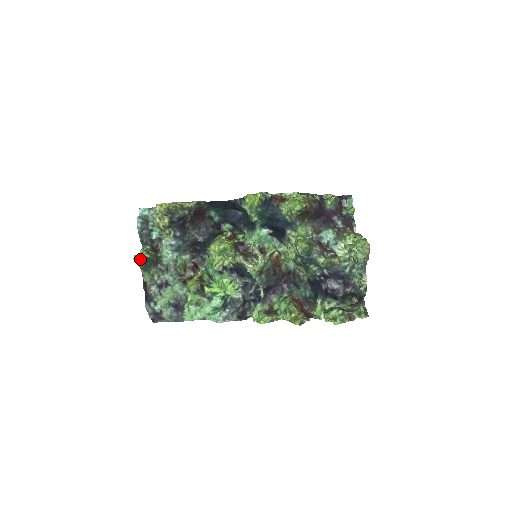
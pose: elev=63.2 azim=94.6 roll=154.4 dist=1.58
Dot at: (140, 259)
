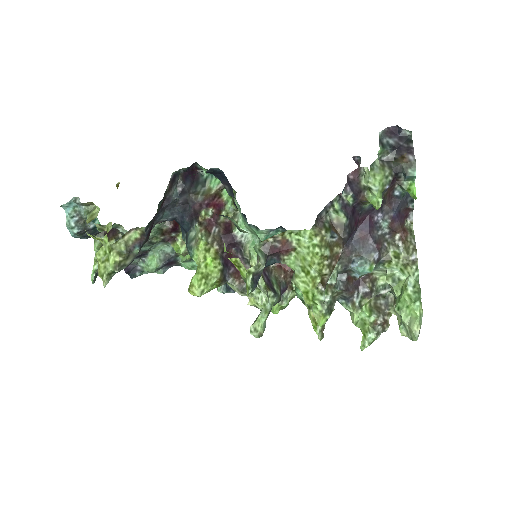
Dot at: occluded
